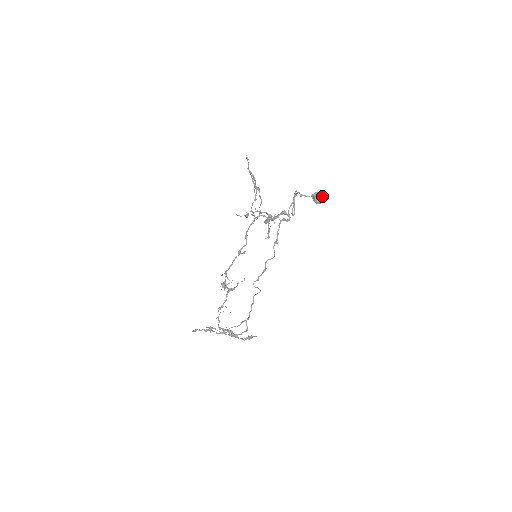
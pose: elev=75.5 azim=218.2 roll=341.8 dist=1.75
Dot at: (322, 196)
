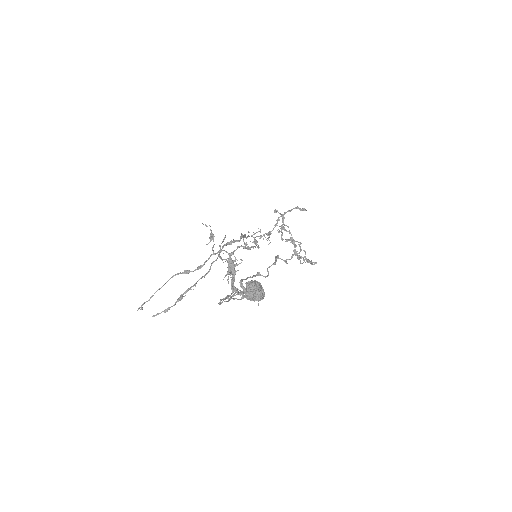
Dot at: occluded
